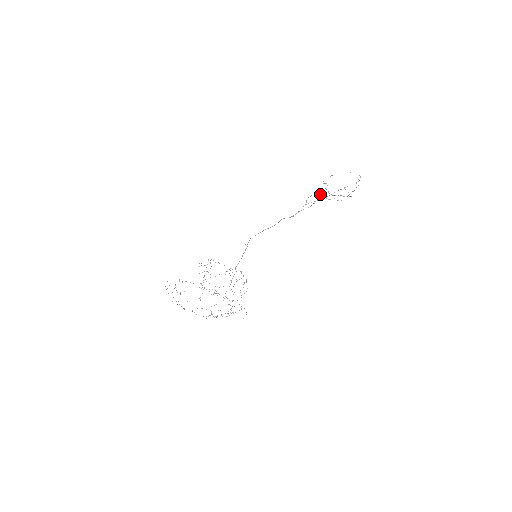
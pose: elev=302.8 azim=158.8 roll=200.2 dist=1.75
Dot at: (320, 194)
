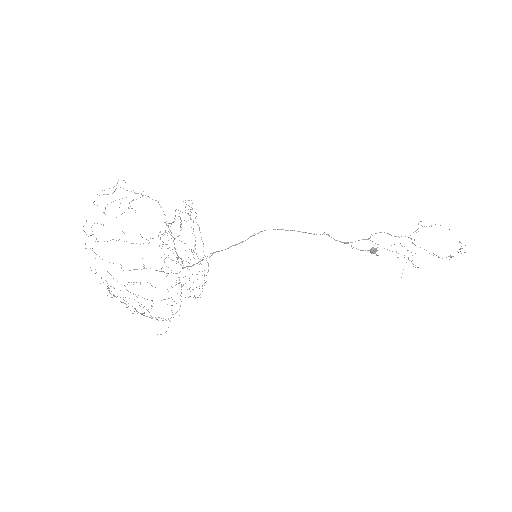
Dot at: (375, 248)
